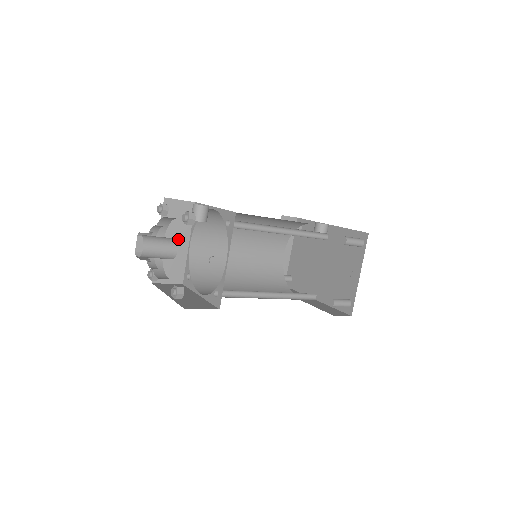
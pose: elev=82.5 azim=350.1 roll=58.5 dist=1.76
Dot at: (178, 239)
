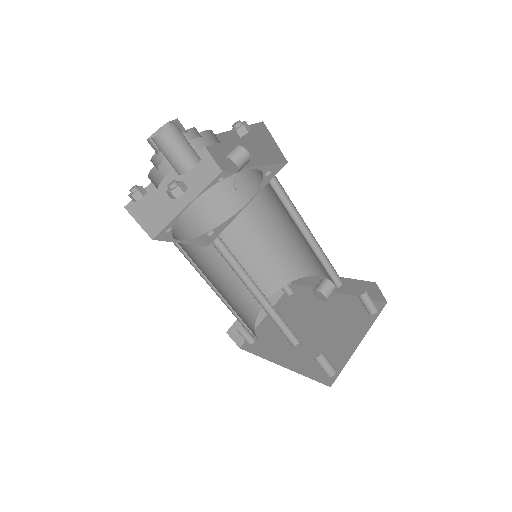
Dot at: occluded
